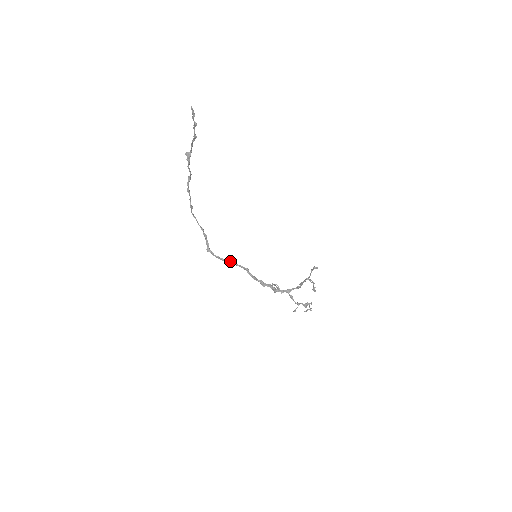
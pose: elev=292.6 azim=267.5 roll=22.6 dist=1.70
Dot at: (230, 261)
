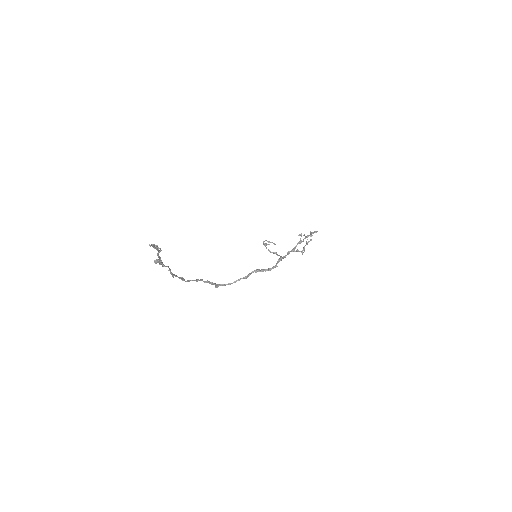
Dot at: occluded
